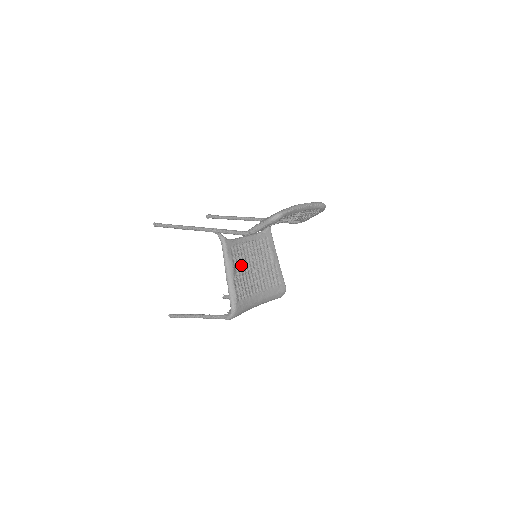
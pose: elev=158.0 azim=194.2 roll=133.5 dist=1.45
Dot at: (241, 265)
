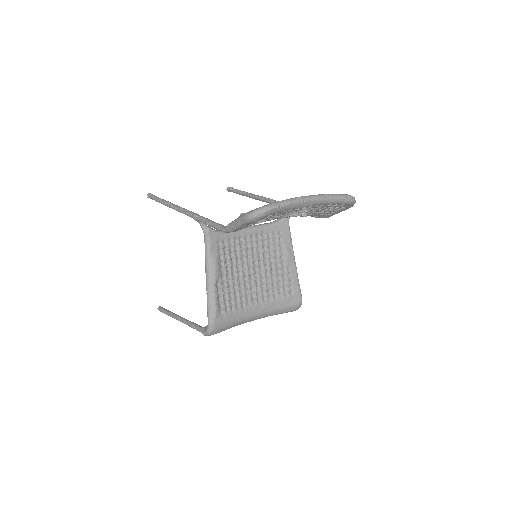
Dot at: (233, 266)
